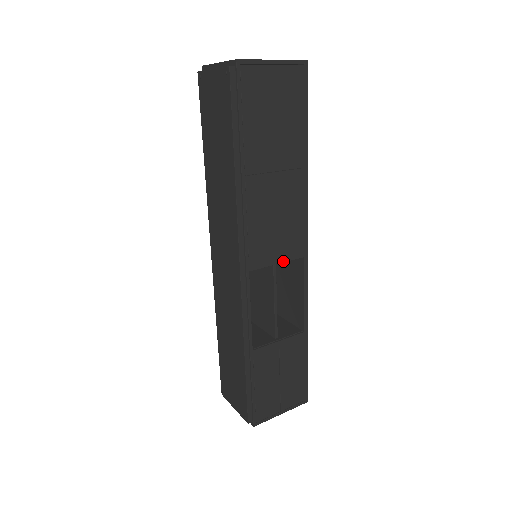
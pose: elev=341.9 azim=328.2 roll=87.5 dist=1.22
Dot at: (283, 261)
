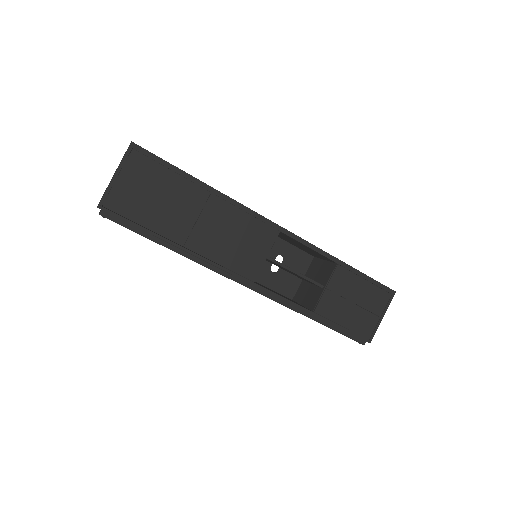
Dot at: (269, 251)
